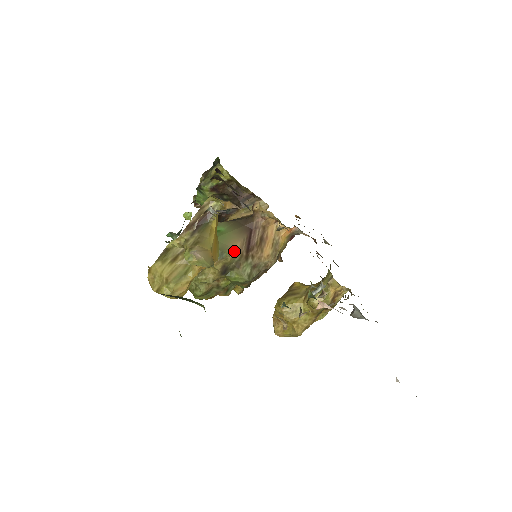
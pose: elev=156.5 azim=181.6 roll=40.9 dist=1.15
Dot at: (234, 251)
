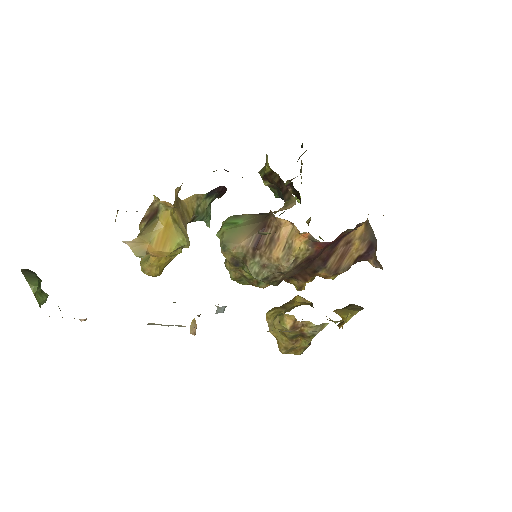
Dot at: (239, 246)
